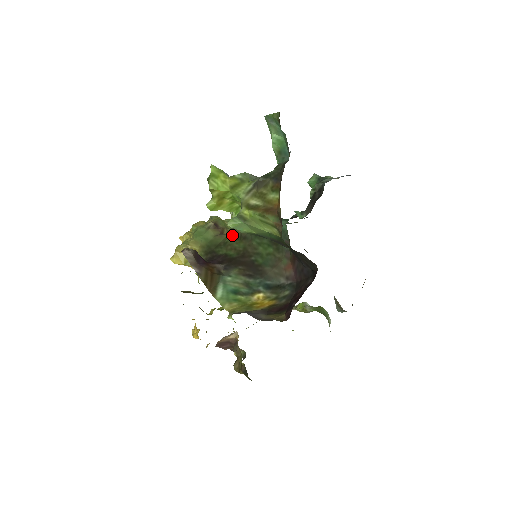
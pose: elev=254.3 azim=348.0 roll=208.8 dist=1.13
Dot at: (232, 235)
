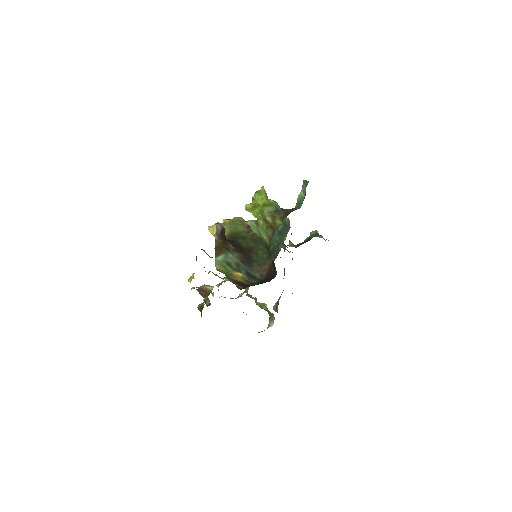
Dot at: (252, 236)
